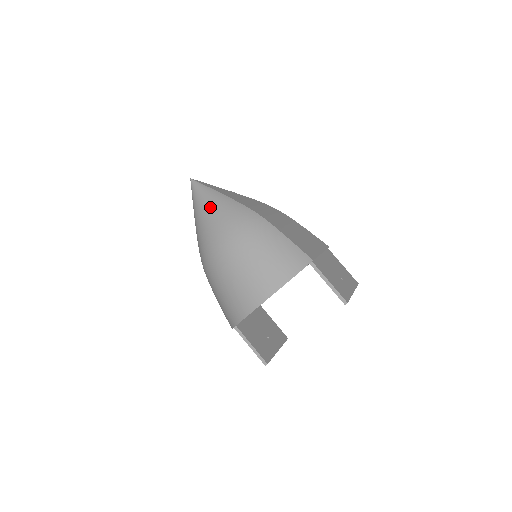
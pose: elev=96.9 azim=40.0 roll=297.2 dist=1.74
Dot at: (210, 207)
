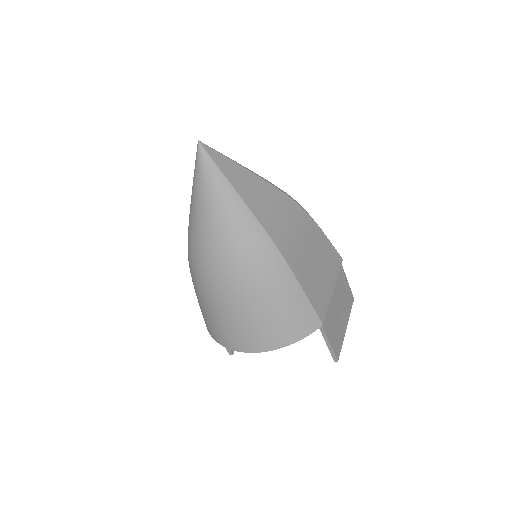
Dot at: (219, 215)
